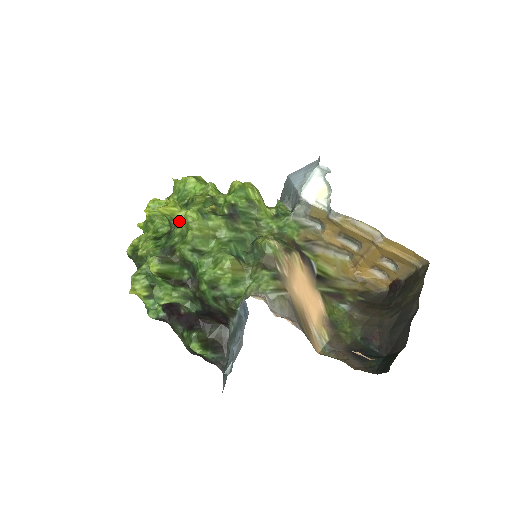
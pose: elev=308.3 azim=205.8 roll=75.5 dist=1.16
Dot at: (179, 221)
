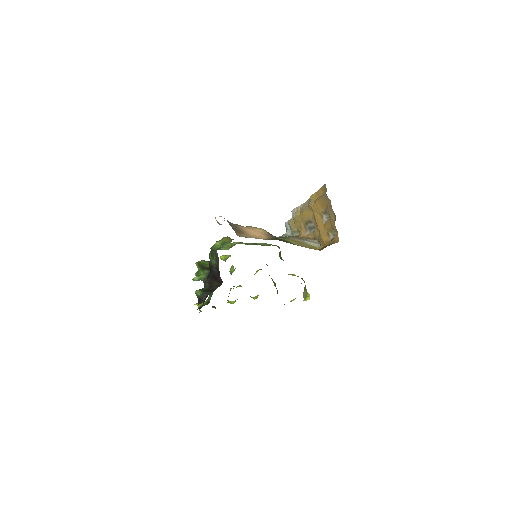
Dot at: occluded
